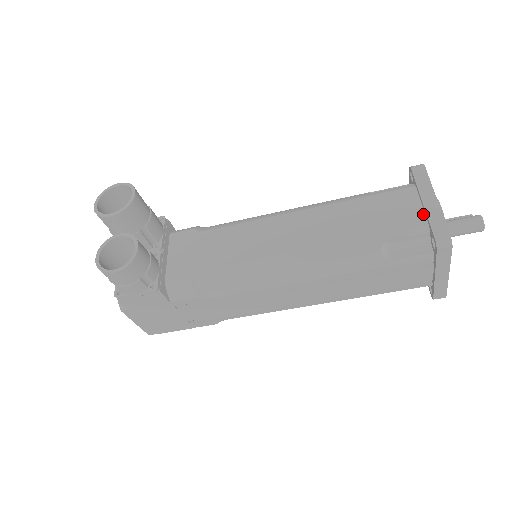
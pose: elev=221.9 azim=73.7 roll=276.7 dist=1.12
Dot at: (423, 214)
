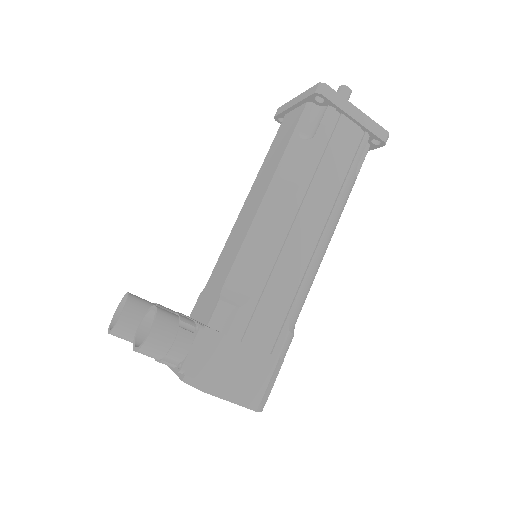
Dot at: (300, 107)
